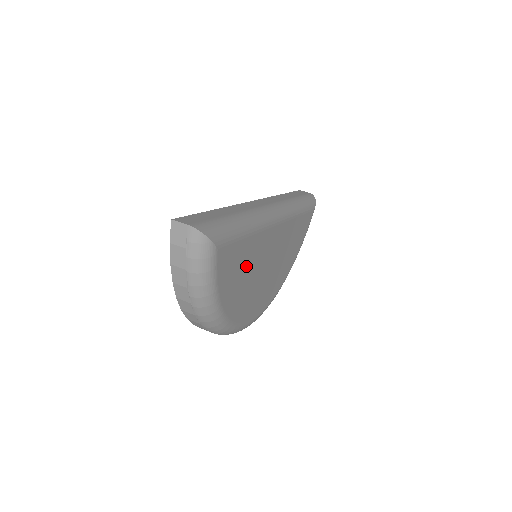
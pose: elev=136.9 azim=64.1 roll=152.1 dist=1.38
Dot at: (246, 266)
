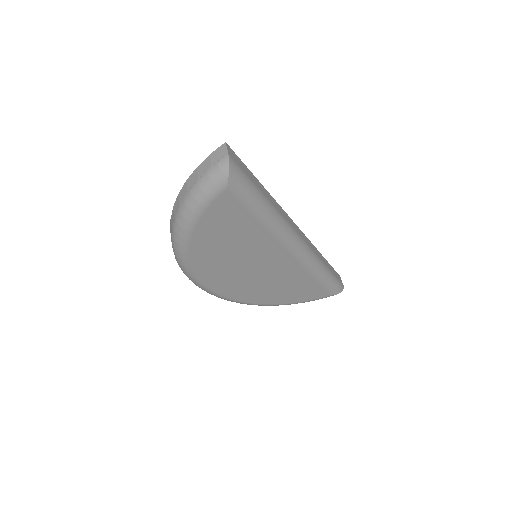
Dot at: (237, 238)
